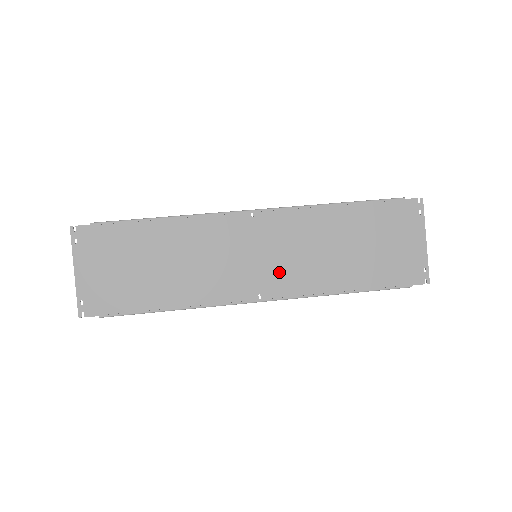
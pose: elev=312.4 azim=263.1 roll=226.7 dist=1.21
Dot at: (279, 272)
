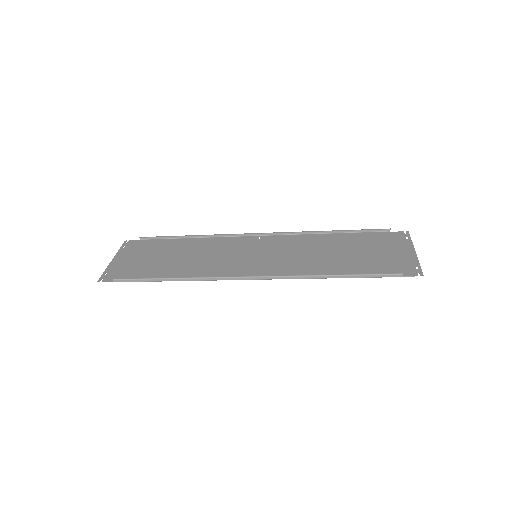
Dot at: (273, 265)
